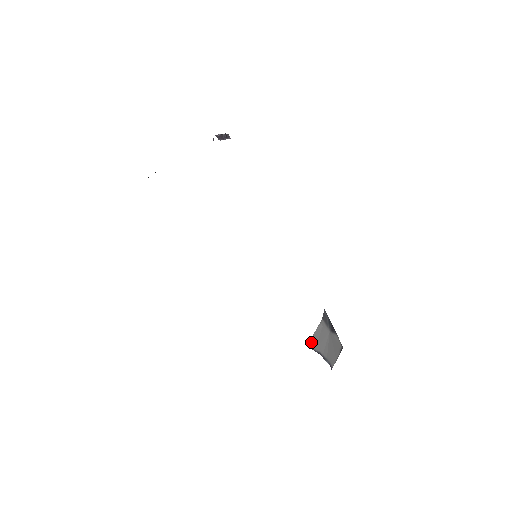
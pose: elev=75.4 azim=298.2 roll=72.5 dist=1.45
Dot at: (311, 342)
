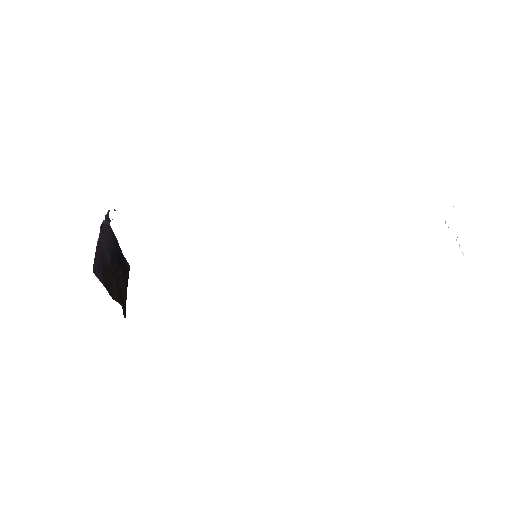
Dot at: occluded
